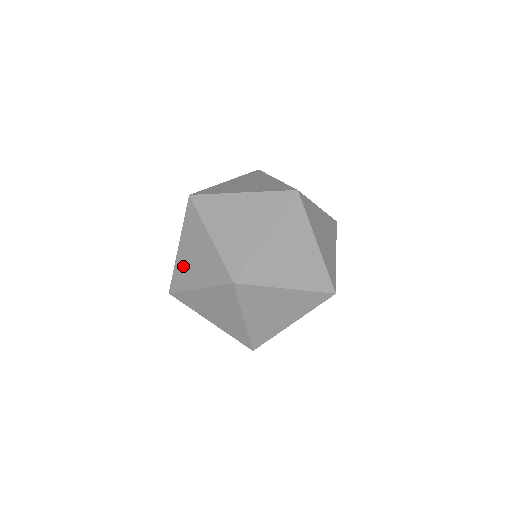
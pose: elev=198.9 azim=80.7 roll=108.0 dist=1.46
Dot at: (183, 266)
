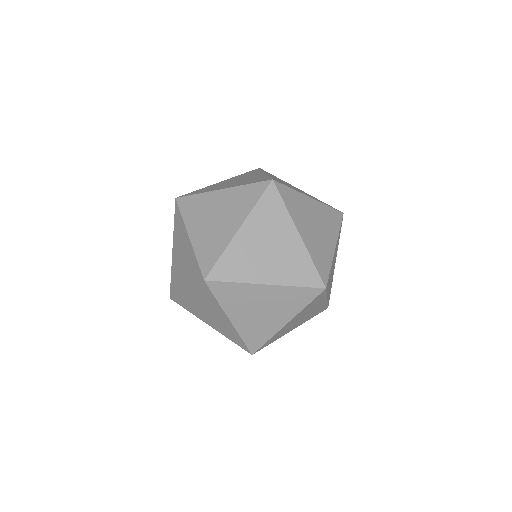
Dot at: (243, 254)
